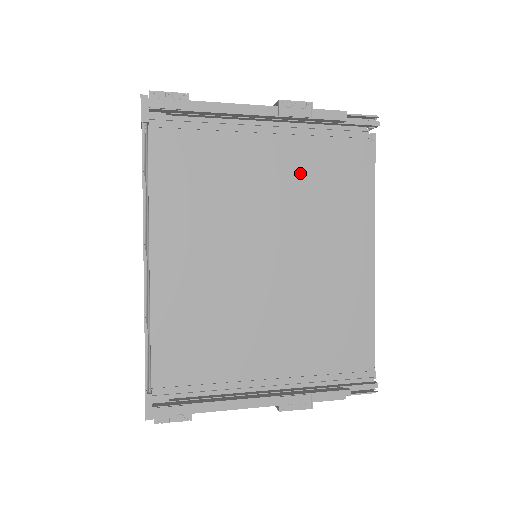
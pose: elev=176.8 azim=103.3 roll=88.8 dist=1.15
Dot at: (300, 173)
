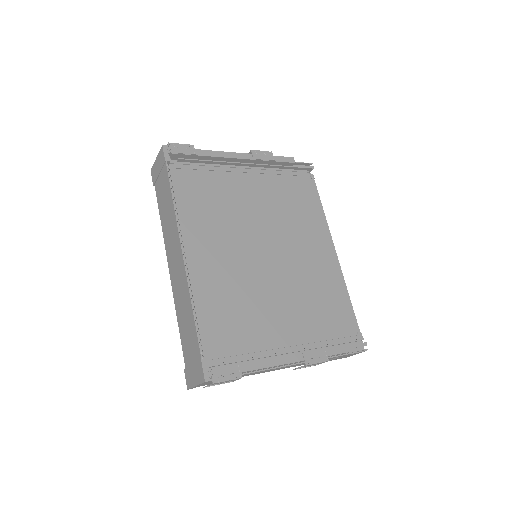
Dot at: (273, 198)
